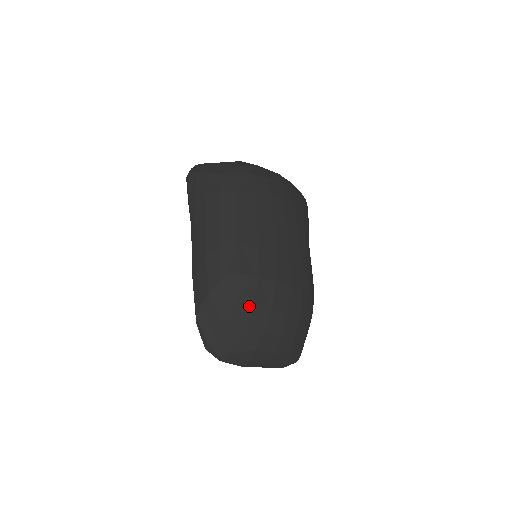
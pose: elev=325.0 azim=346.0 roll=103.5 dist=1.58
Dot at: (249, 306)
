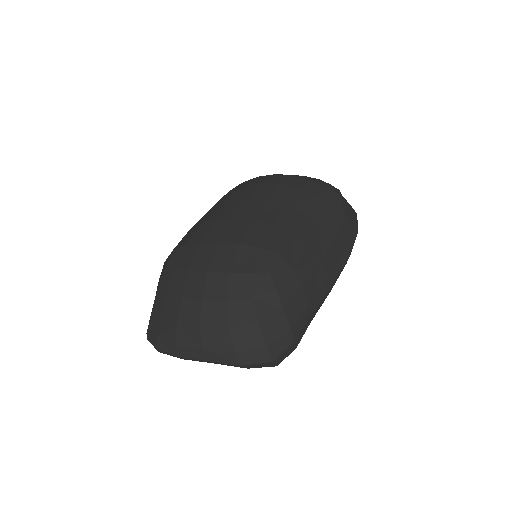
Dot at: (170, 275)
